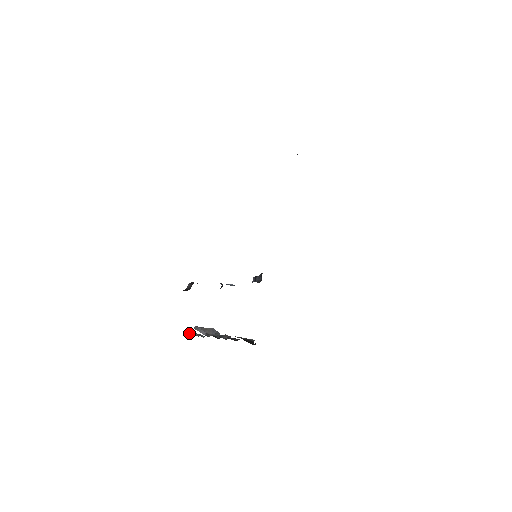
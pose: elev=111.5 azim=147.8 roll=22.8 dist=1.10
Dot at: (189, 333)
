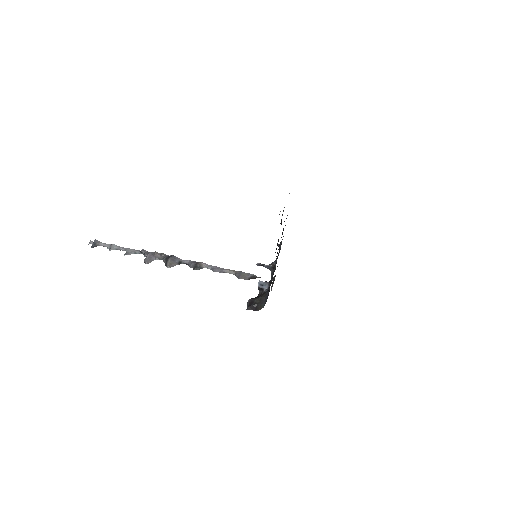
Dot at: (95, 246)
